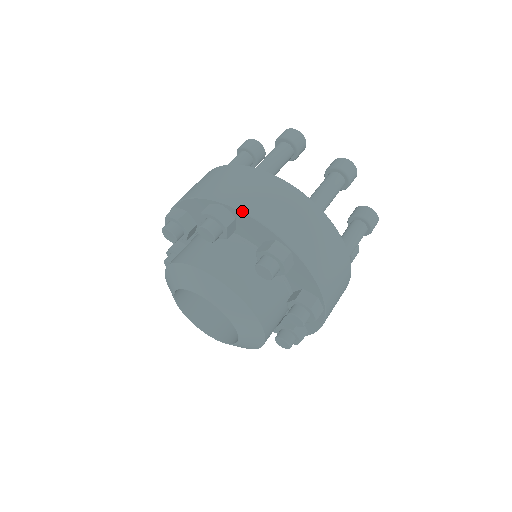
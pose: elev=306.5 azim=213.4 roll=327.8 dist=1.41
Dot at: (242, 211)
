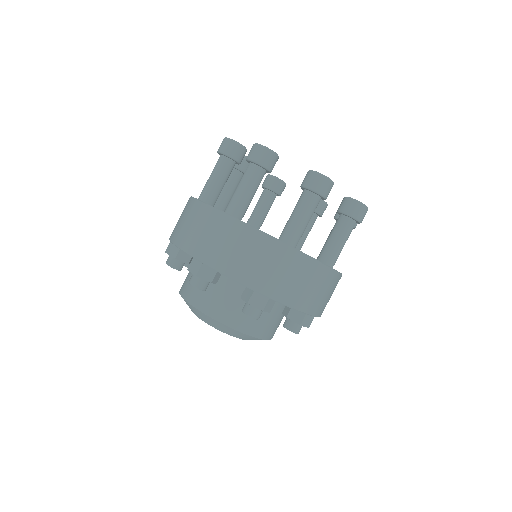
Dot at: (219, 272)
